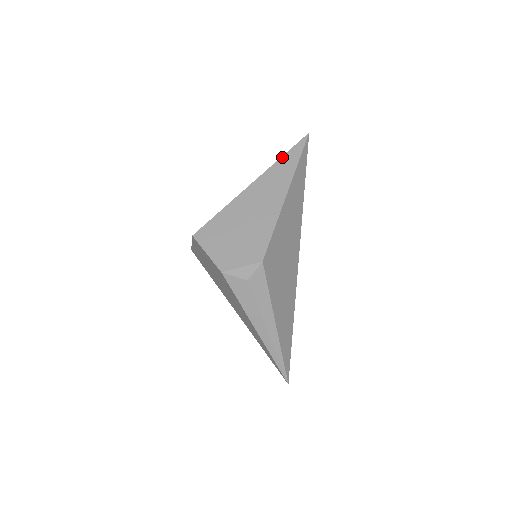
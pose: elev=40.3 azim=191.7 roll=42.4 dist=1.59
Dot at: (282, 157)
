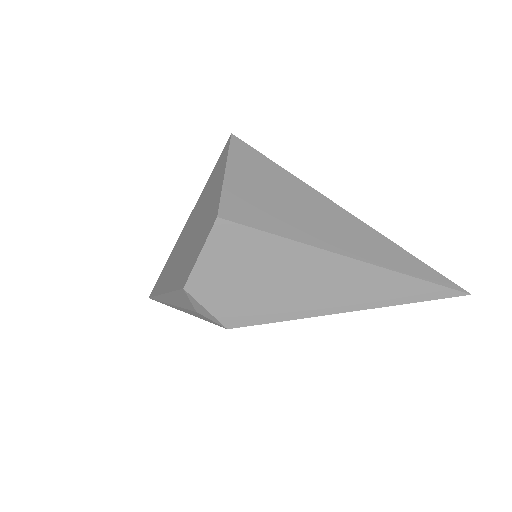
Dot at: (413, 278)
